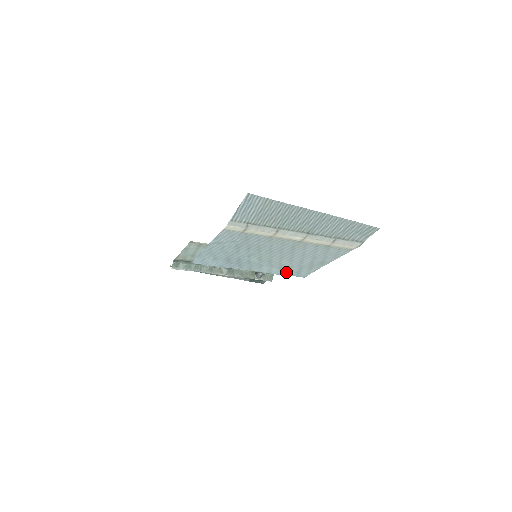
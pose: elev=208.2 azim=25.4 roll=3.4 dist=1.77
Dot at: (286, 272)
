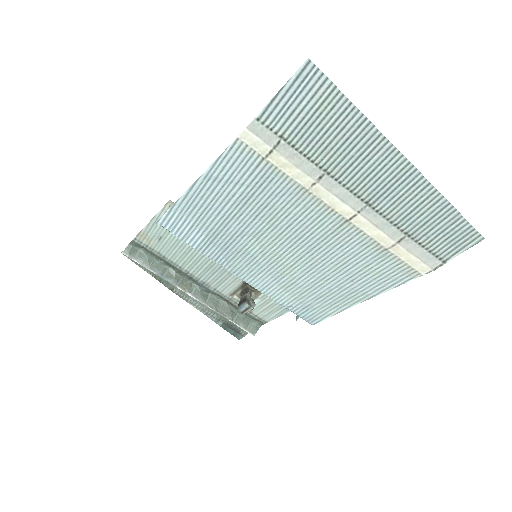
Dot at: (291, 301)
